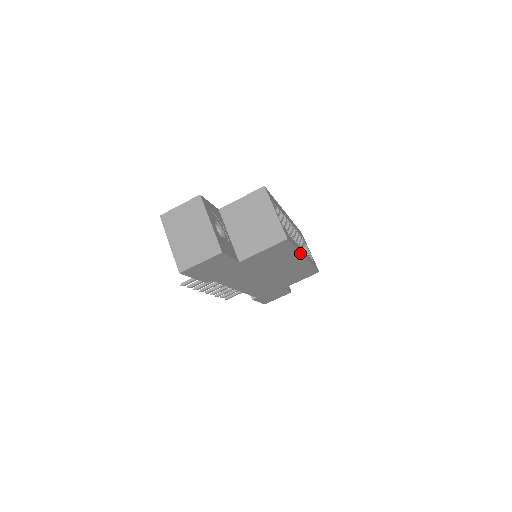
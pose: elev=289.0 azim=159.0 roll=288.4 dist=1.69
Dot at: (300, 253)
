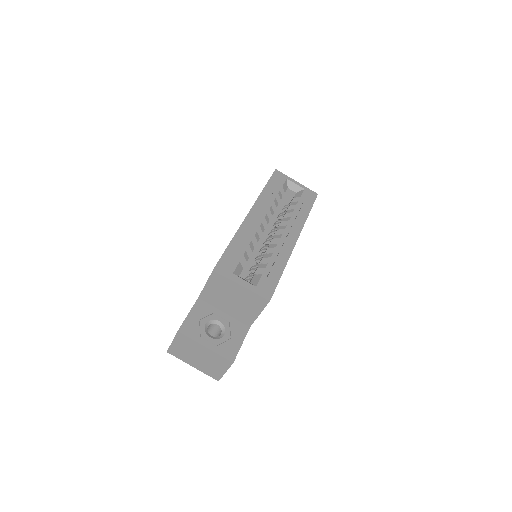
Dot at: (289, 257)
